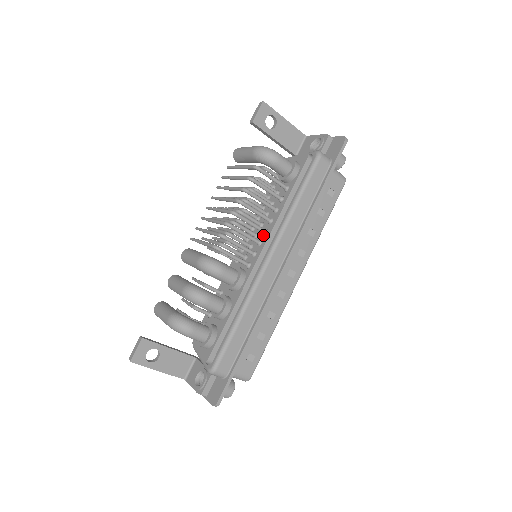
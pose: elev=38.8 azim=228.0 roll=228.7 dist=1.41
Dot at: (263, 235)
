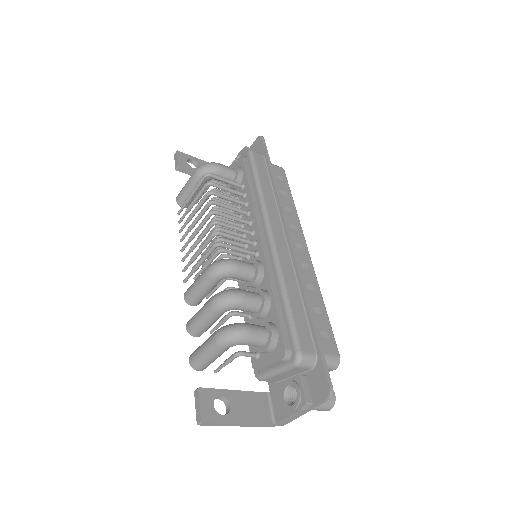
Dot at: (250, 227)
